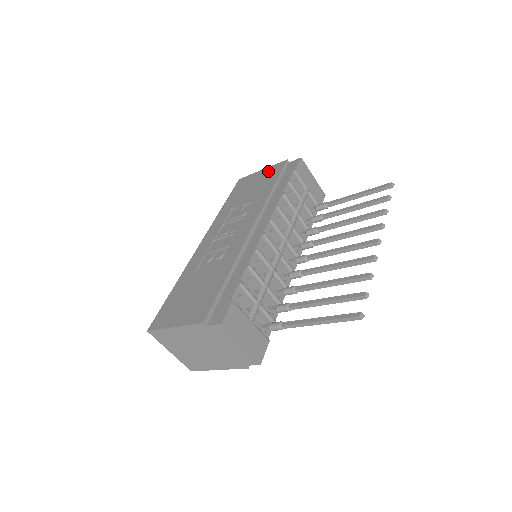
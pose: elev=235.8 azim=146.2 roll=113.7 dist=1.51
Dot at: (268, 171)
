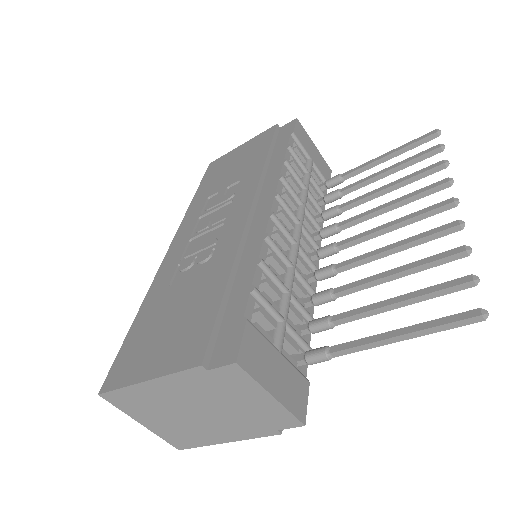
Dot at: (252, 143)
